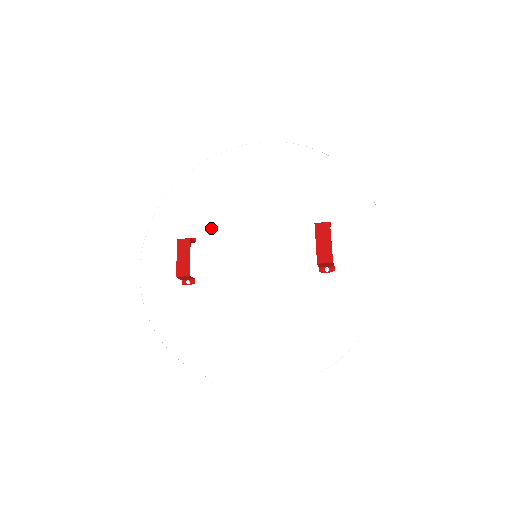
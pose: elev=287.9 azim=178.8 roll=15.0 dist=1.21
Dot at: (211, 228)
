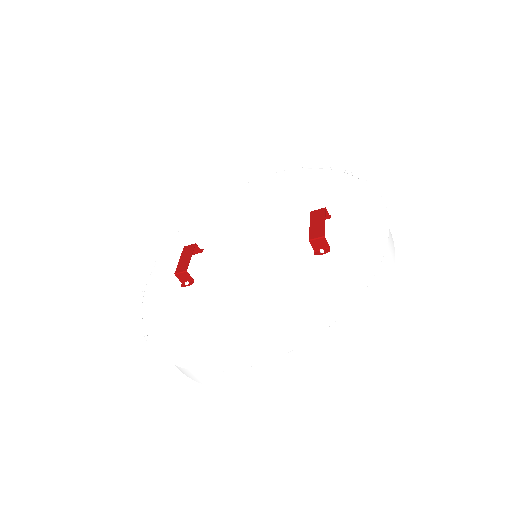
Dot at: (219, 240)
